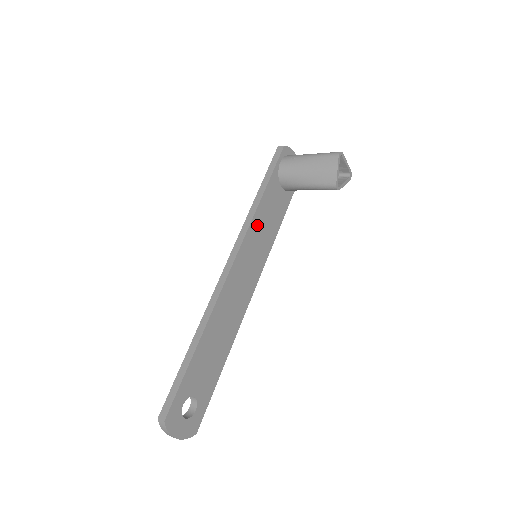
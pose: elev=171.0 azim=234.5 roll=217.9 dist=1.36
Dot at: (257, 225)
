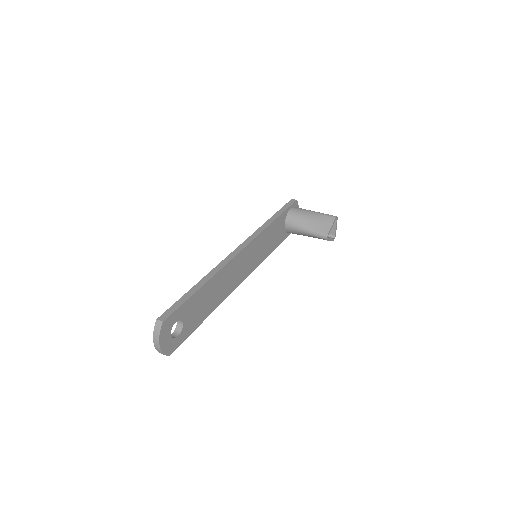
Dot at: (264, 236)
